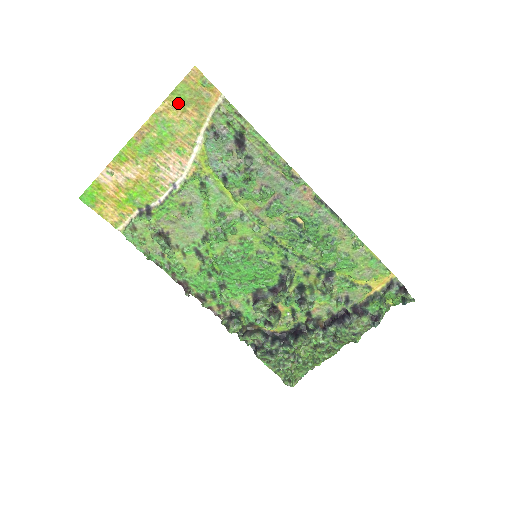
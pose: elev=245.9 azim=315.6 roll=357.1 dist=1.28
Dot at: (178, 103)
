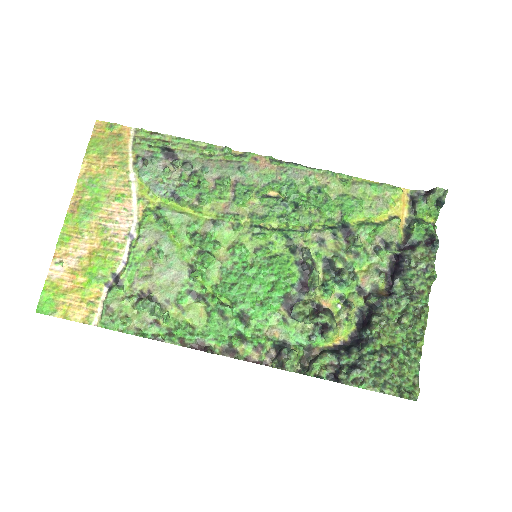
Dot at: (96, 157)
